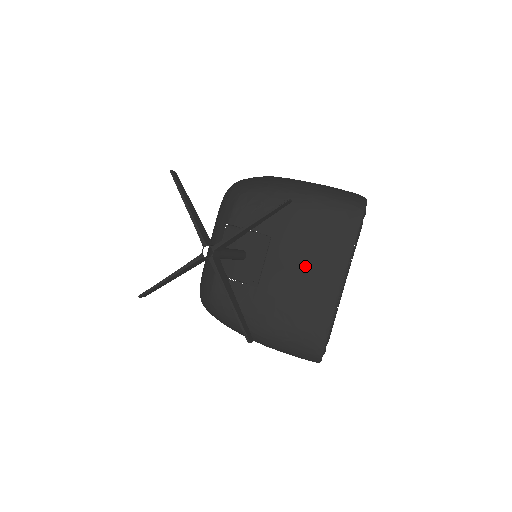
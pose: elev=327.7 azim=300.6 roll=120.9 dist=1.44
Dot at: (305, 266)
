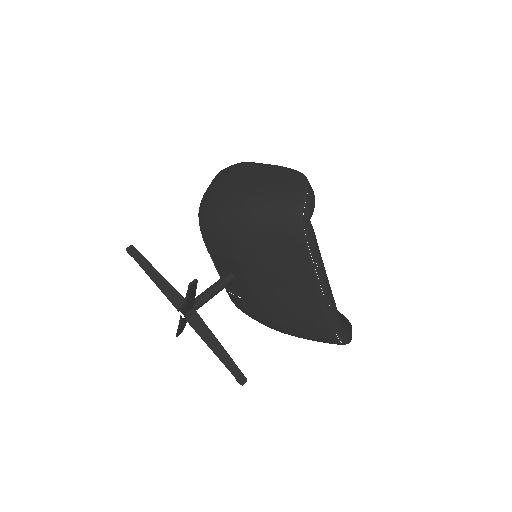
Dot at: (279, 282)
